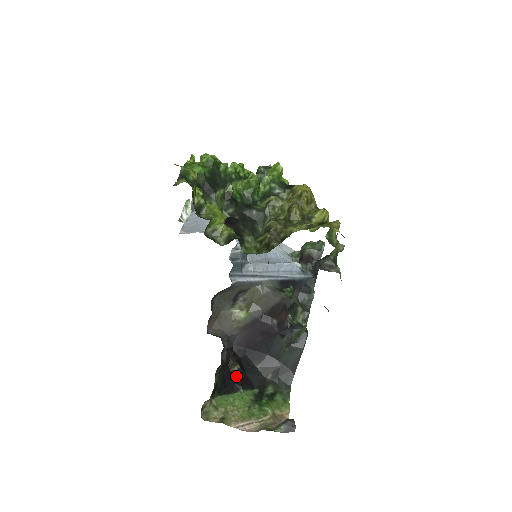
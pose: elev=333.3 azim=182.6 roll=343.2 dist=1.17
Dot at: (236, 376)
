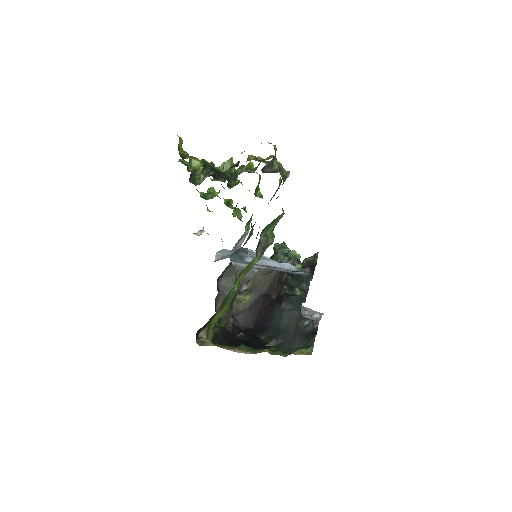
Dot at: (239, 340)
